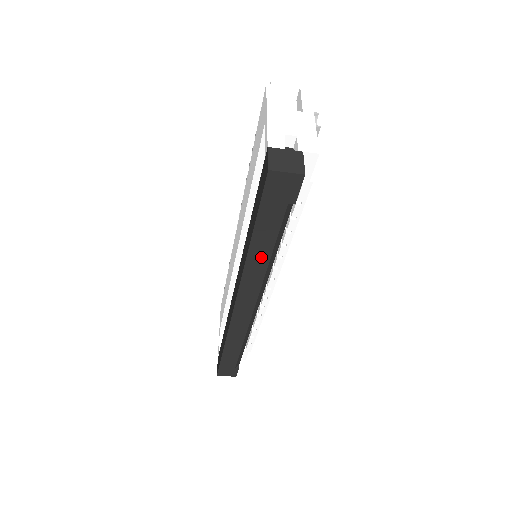
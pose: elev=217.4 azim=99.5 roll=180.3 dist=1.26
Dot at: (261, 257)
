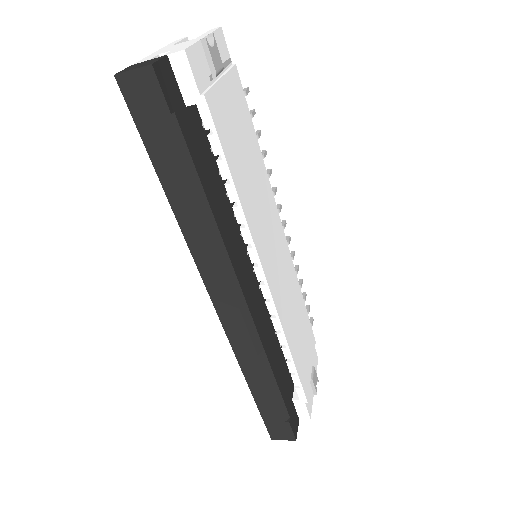
Dot at: (191, 214)
